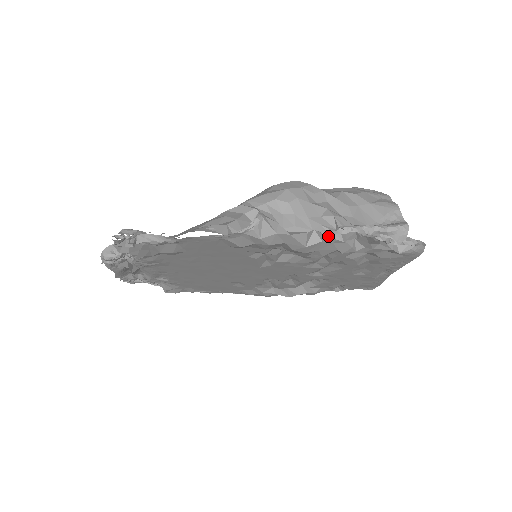
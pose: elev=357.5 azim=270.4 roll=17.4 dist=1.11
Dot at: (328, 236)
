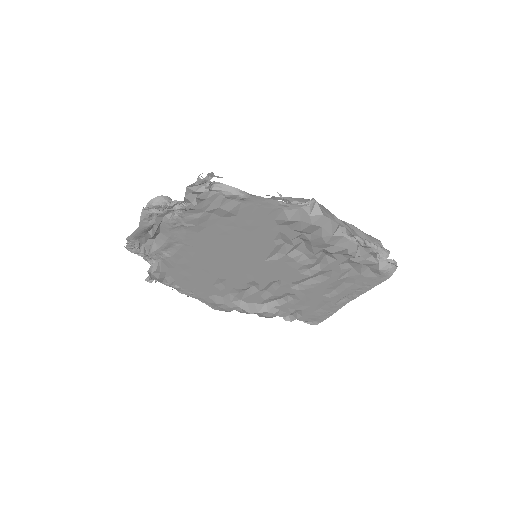
Dot at: occluded
